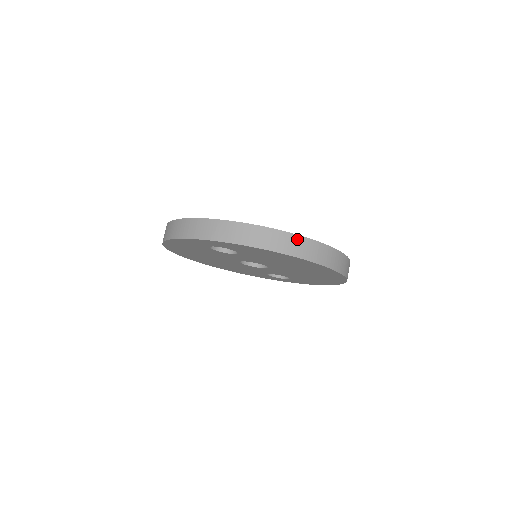
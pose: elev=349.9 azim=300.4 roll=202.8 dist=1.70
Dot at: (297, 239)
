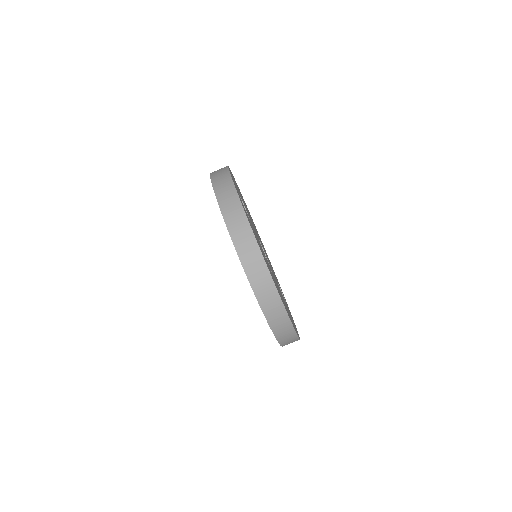
Dot at: (255, 247)
